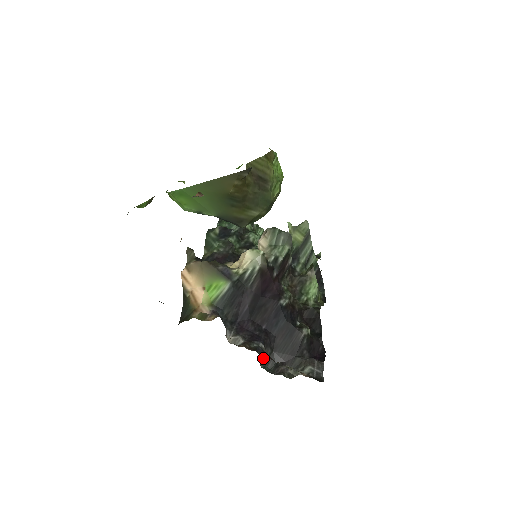
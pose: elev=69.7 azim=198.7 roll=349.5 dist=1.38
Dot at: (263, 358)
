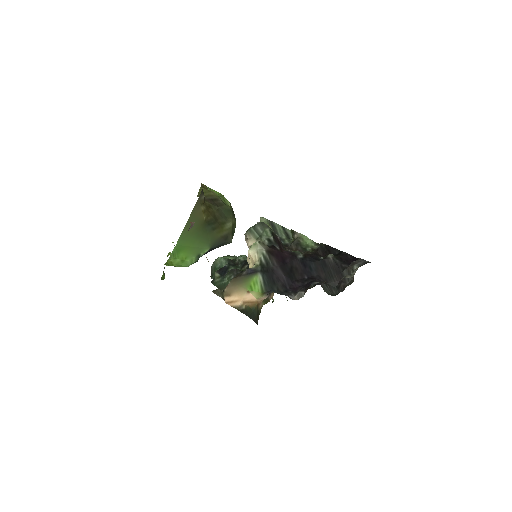
Dot at: (325, 291)
